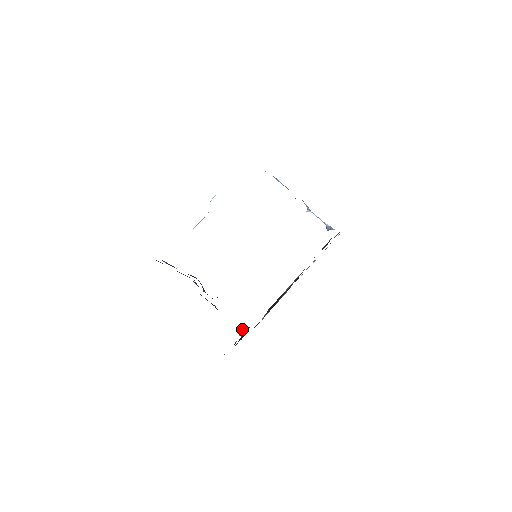
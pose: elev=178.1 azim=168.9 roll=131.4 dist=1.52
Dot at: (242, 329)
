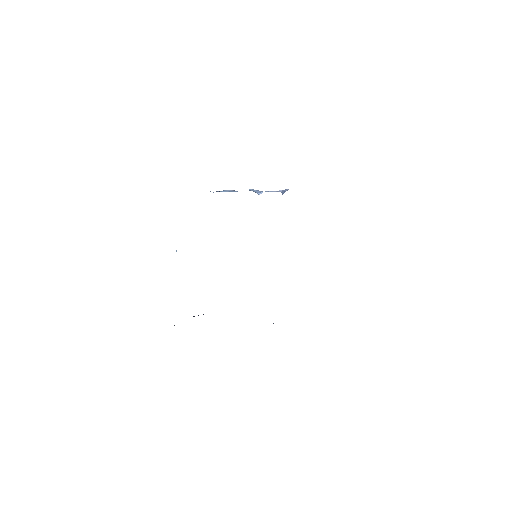
Dot at: occluded
